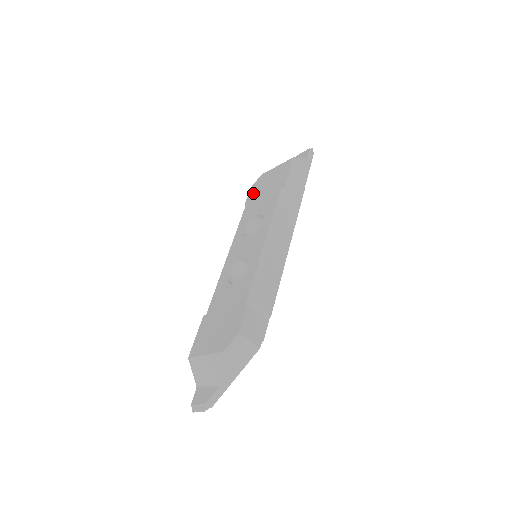
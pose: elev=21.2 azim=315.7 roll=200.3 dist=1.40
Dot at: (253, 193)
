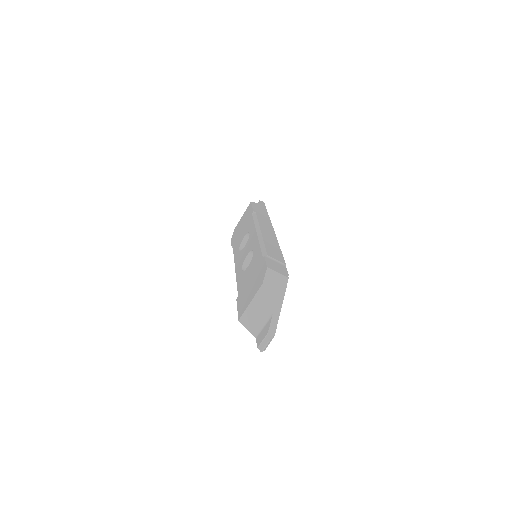
Dot at: (234, 238)
